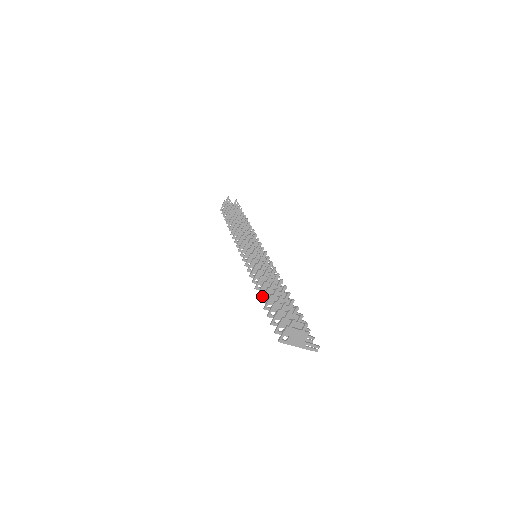
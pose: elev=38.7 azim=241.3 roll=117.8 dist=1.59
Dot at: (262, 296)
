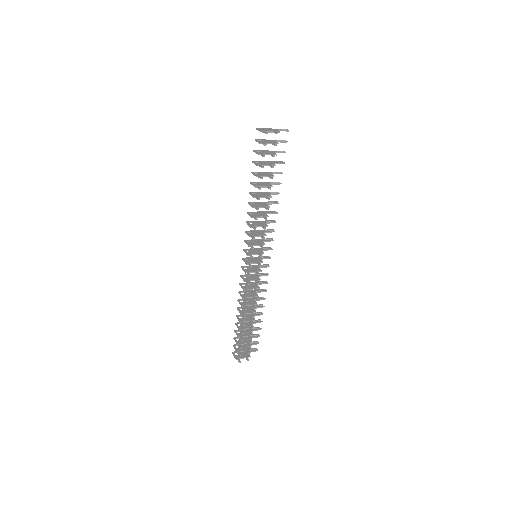
Dot at: (240, 308)
